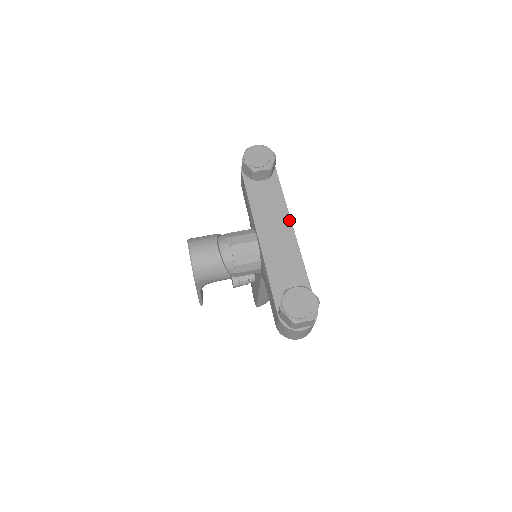
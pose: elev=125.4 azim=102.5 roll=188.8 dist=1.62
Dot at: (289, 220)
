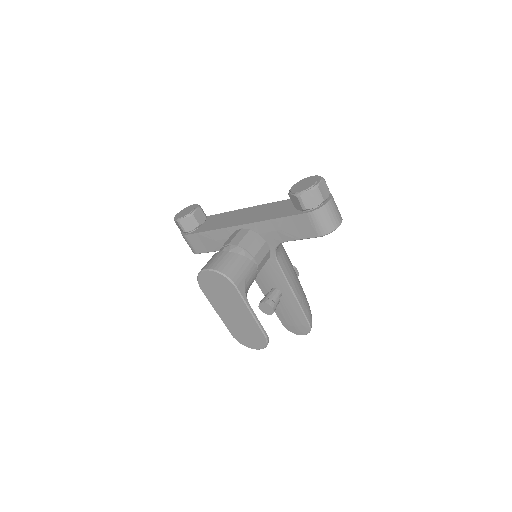
Dot at: (245, 209)
